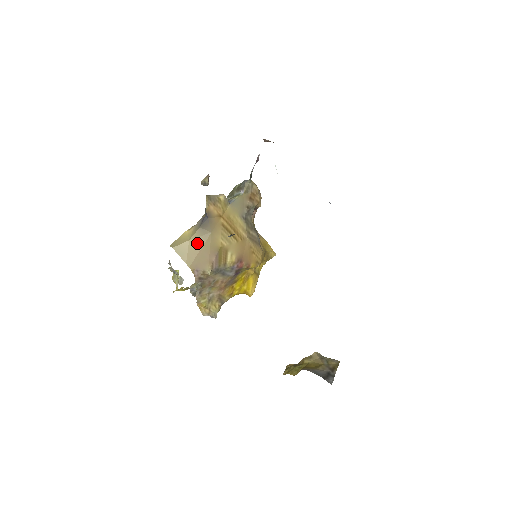
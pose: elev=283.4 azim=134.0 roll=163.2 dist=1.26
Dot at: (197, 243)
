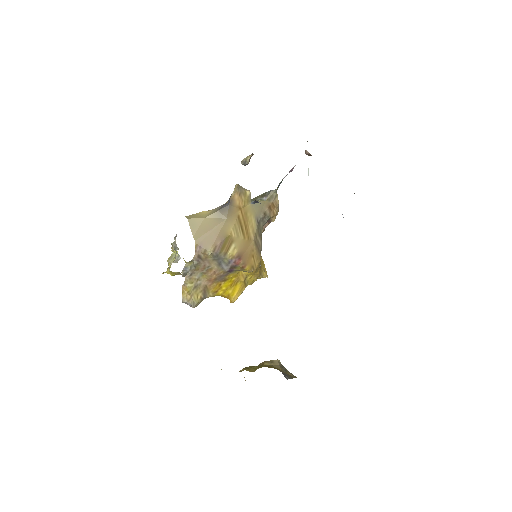
Dot at: (210, 223)
